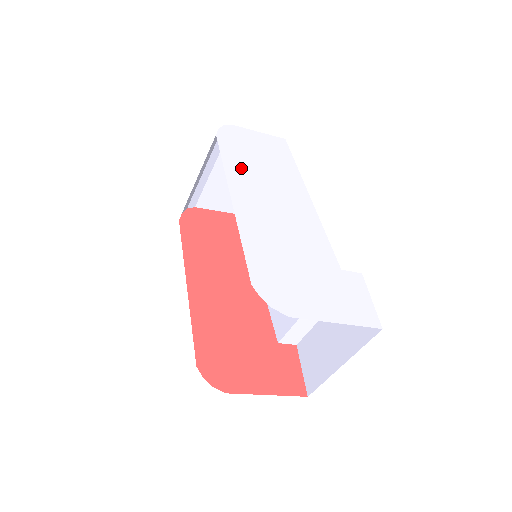
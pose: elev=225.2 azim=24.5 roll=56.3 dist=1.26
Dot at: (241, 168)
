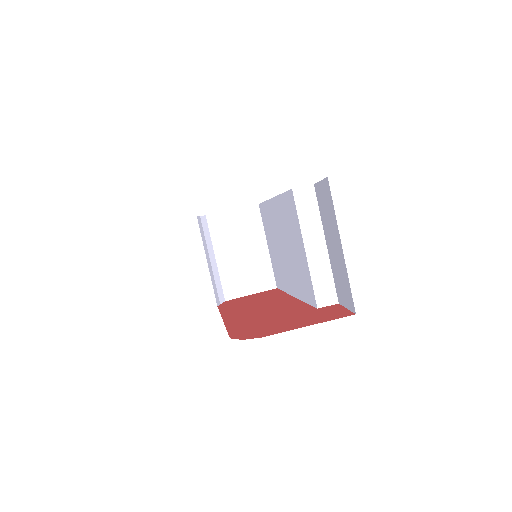
Dot at: occluded
